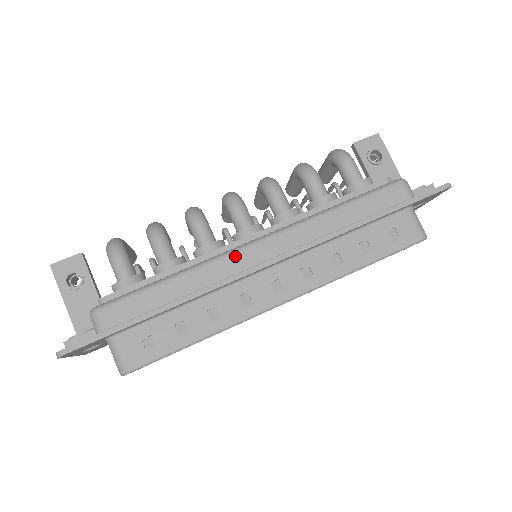
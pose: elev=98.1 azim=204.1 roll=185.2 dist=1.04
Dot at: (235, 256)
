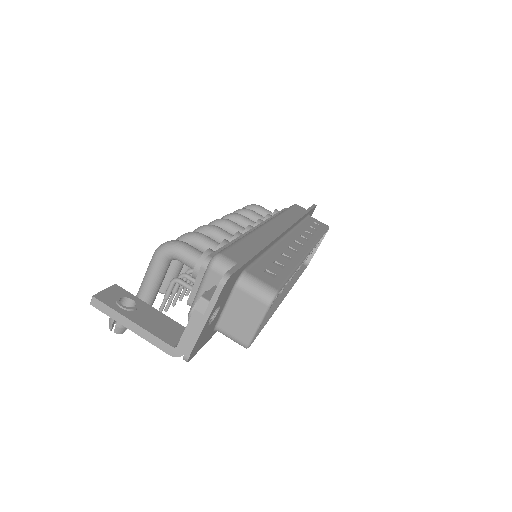
Dot at: (265, 227)
